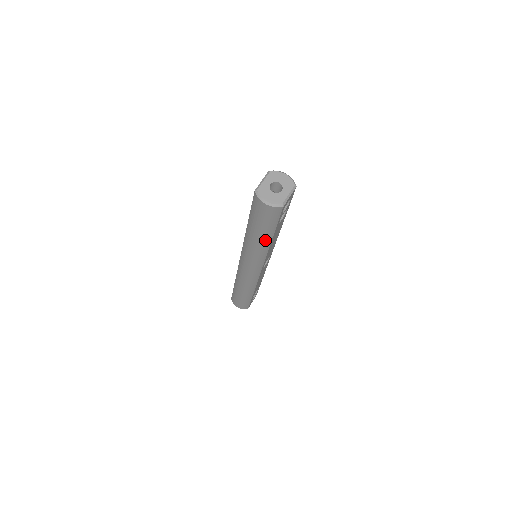
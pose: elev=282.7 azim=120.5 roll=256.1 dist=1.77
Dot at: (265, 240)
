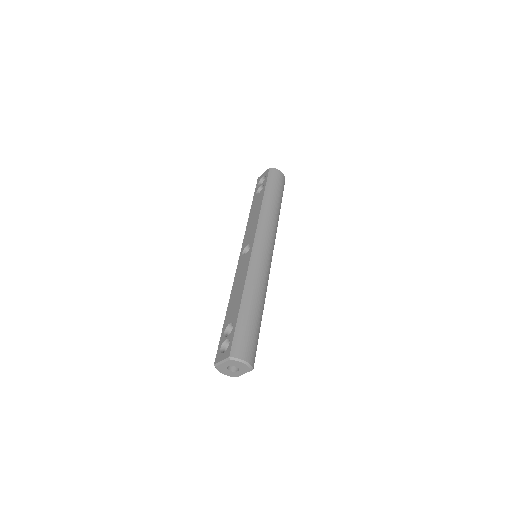
Dot at: occluded
